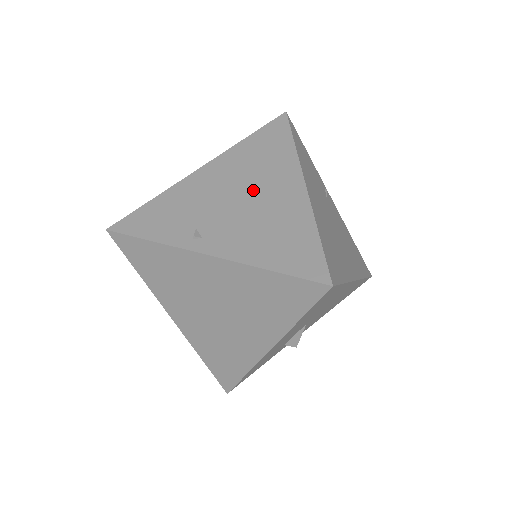
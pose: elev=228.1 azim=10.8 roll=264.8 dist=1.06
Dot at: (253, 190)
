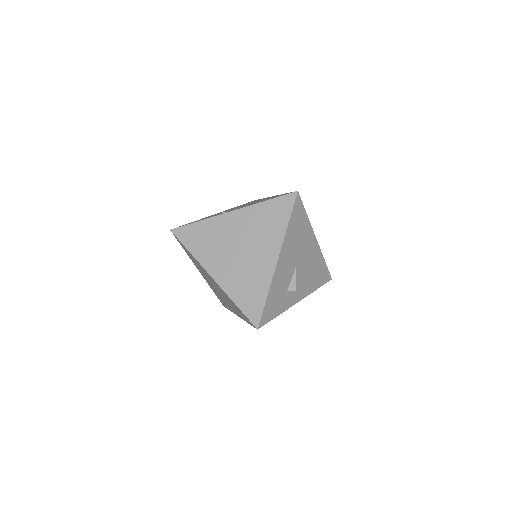
Dot at: occluded
